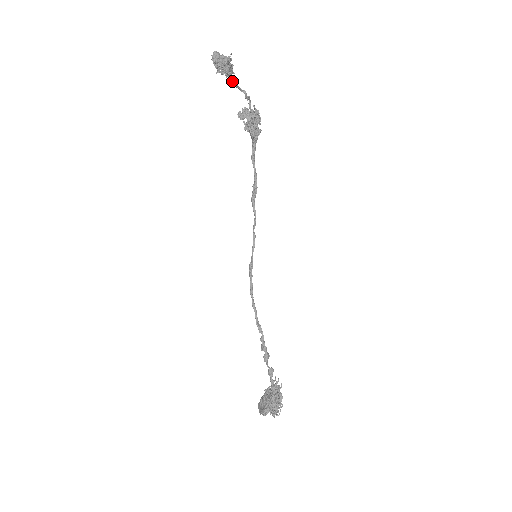
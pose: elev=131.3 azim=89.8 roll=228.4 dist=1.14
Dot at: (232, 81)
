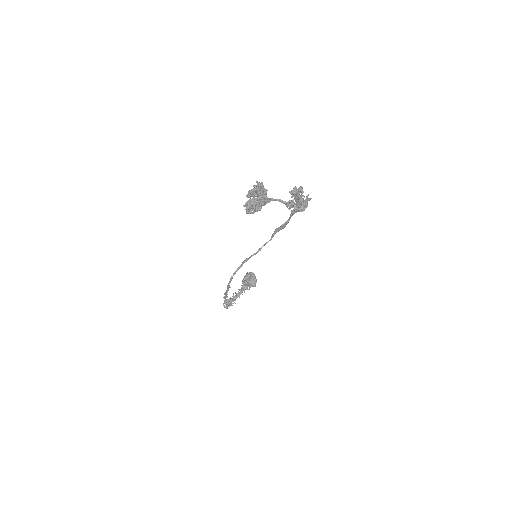
Dot at: (271, 199)
